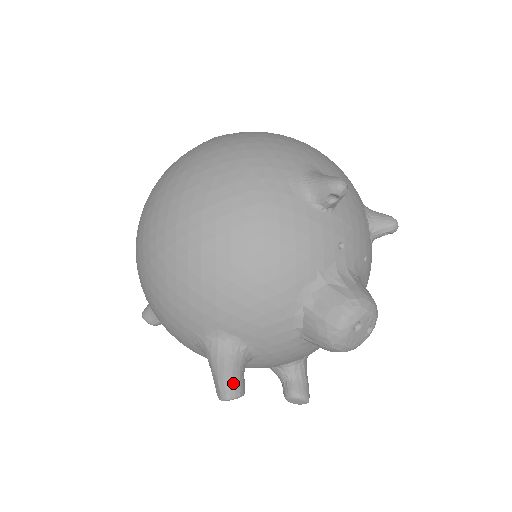
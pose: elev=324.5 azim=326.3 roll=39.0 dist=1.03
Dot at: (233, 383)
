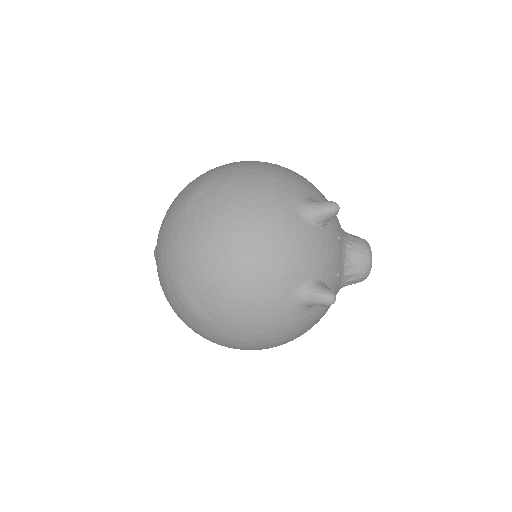
Dot at: occluded
